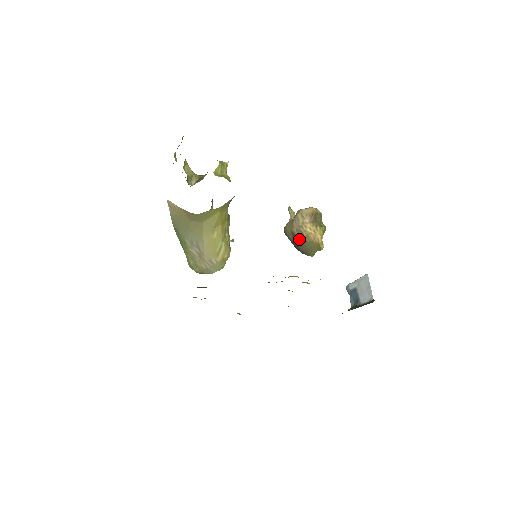
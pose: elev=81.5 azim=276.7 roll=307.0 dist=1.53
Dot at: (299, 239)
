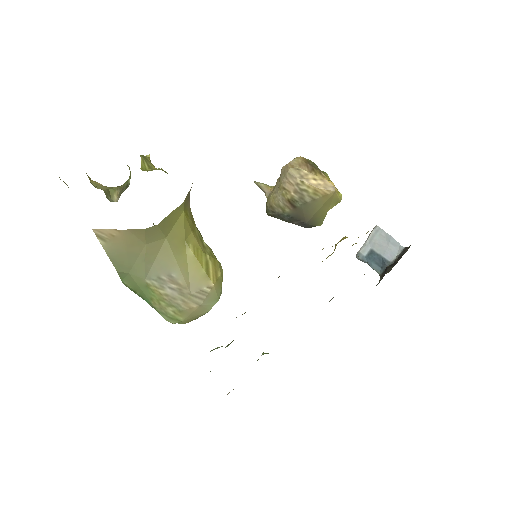
Dot at: (304, 203)
